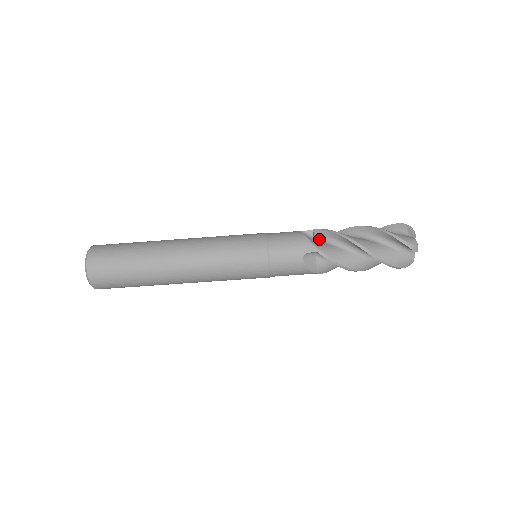
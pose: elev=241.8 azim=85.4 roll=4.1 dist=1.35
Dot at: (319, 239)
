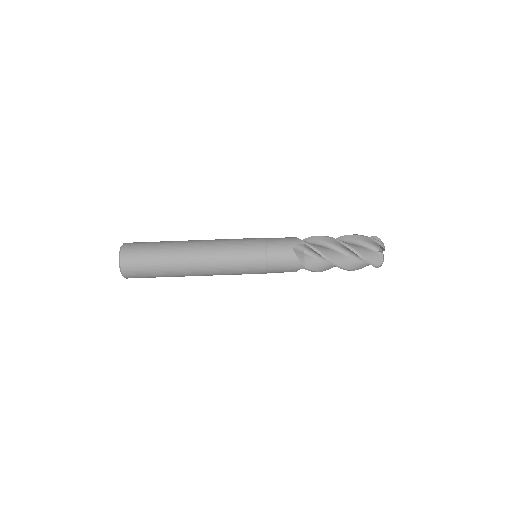
Dot at: occluded
